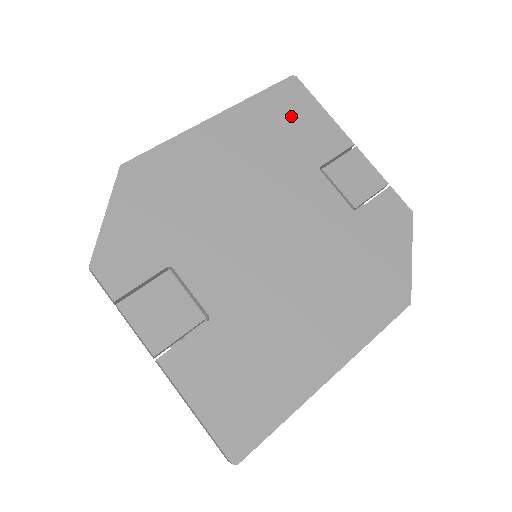
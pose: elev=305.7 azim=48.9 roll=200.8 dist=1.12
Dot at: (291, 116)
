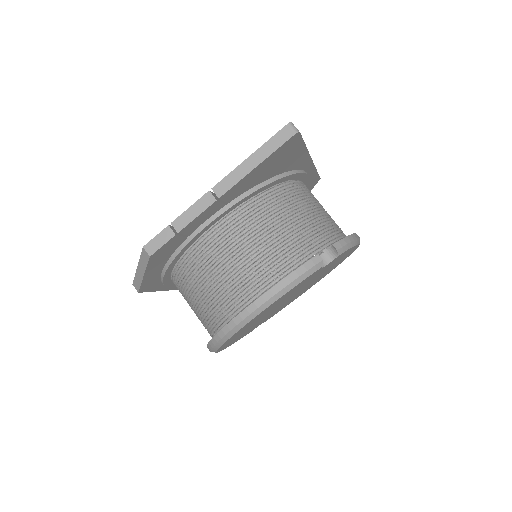
Dot at: occluded
